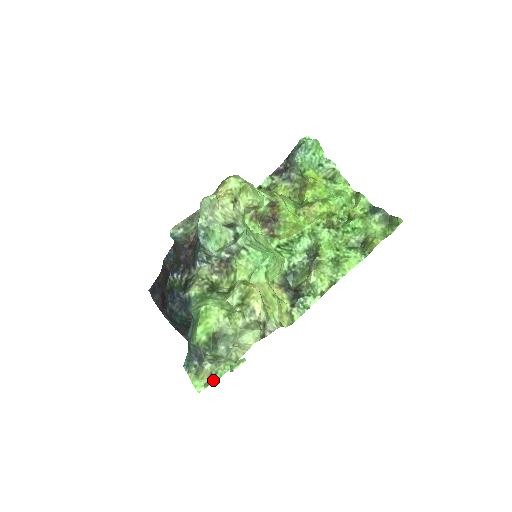
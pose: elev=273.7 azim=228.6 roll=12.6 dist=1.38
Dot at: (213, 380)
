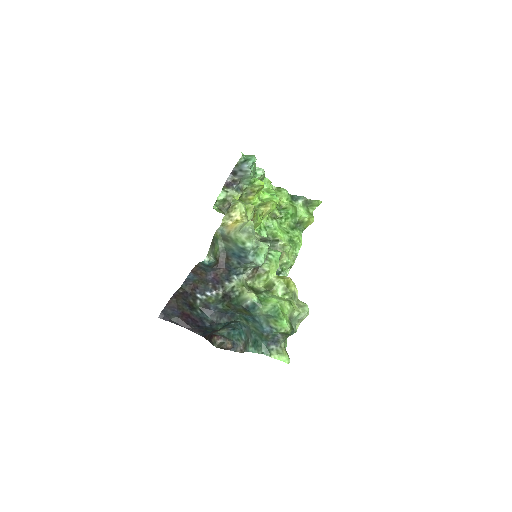
Dot at: occluded
